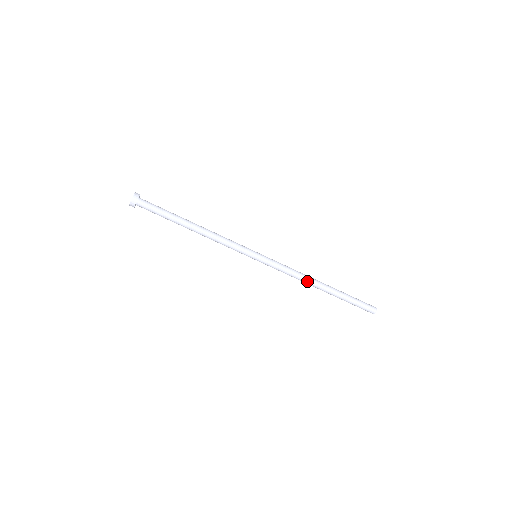
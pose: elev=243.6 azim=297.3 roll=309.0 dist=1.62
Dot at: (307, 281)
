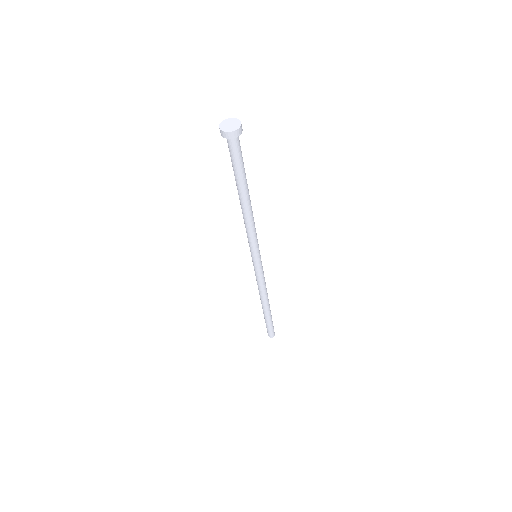
Dot at: (261, 296)
